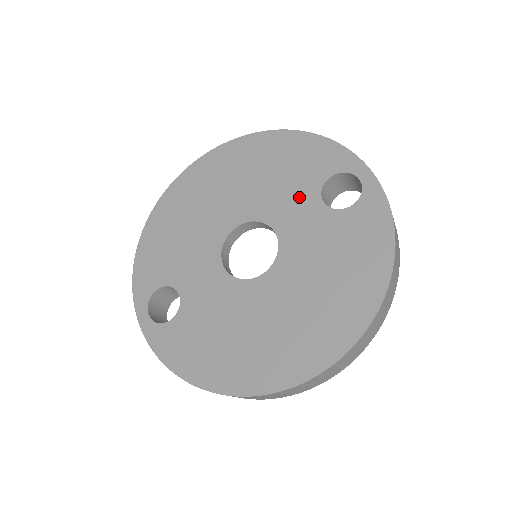
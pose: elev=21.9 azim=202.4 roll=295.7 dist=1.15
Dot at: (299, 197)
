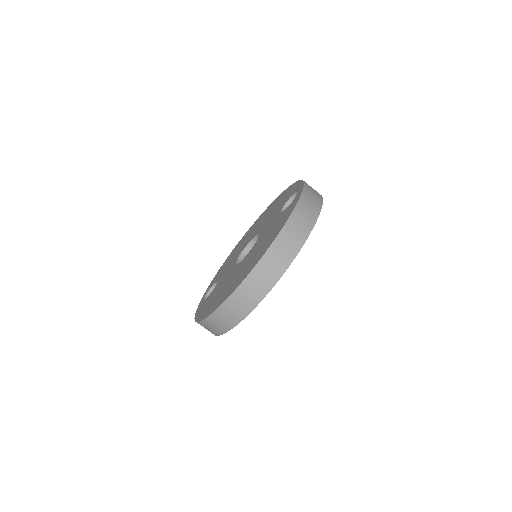
Dot at: (275, 214)
